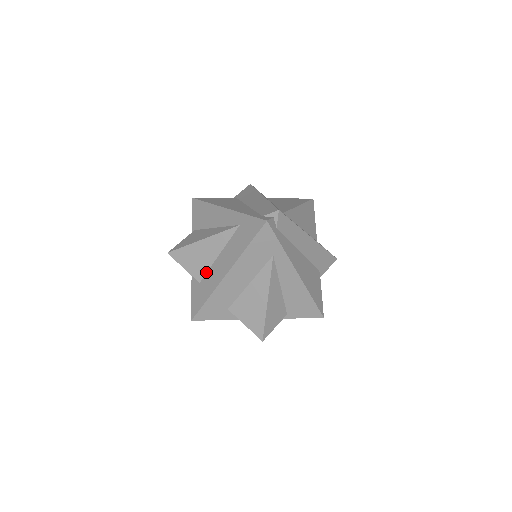
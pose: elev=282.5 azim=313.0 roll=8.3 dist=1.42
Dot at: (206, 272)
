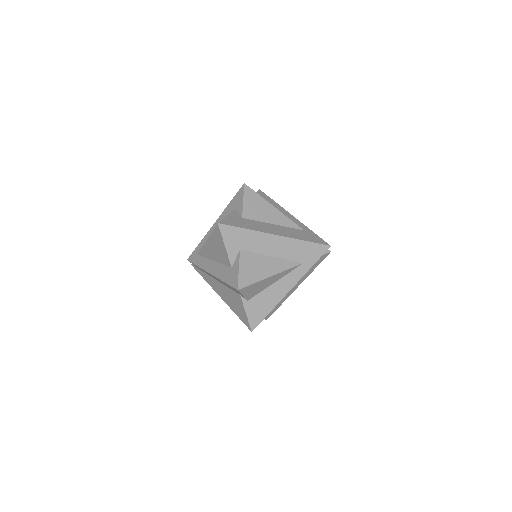
Dot at: (254, 220)
